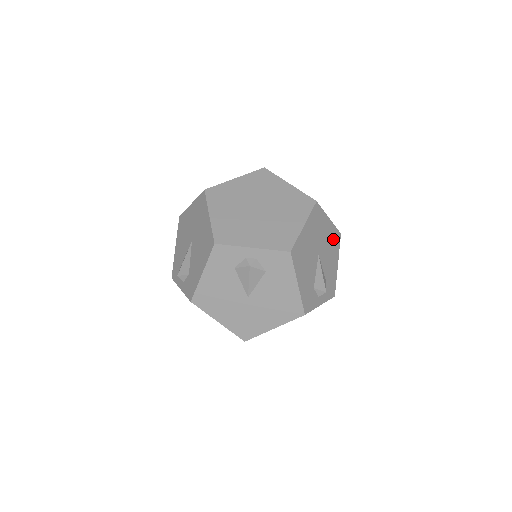
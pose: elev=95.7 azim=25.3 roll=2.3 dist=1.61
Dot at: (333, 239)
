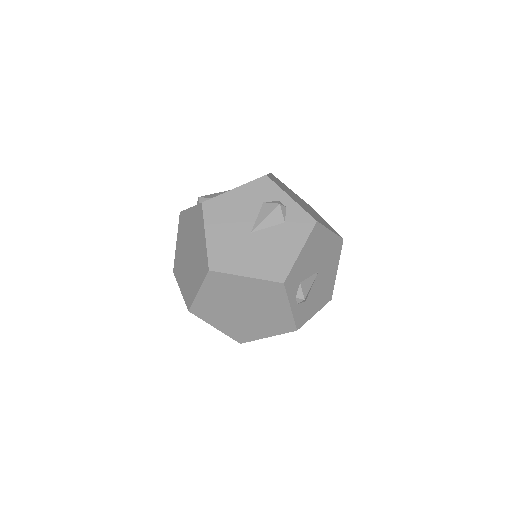
Dot at: (328, 289)
